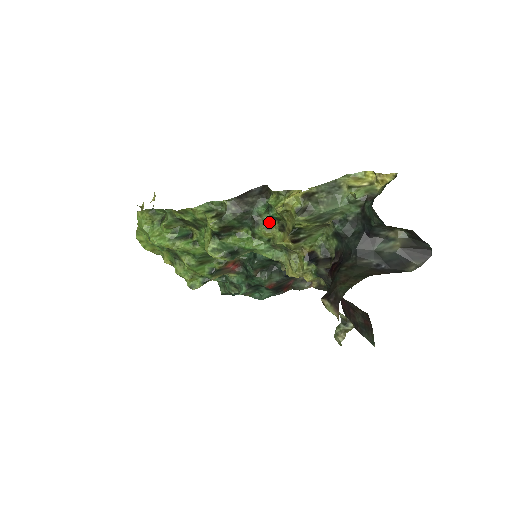
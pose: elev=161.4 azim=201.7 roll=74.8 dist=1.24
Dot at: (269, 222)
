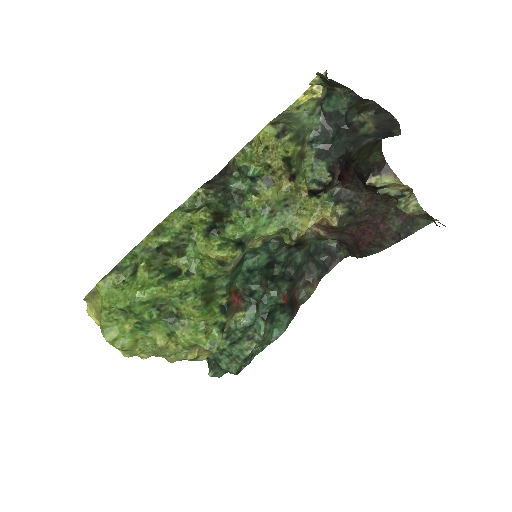
Dot at: (252, 188)
